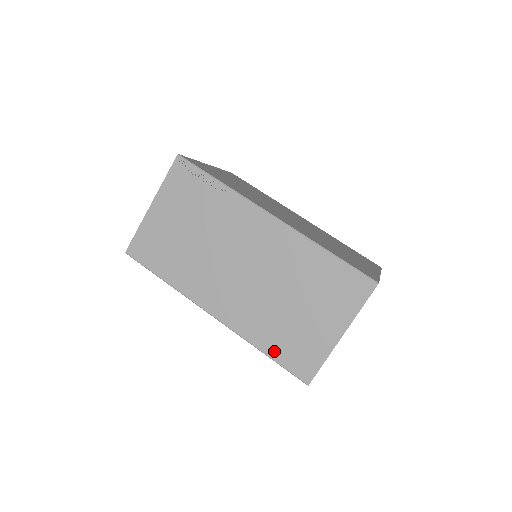
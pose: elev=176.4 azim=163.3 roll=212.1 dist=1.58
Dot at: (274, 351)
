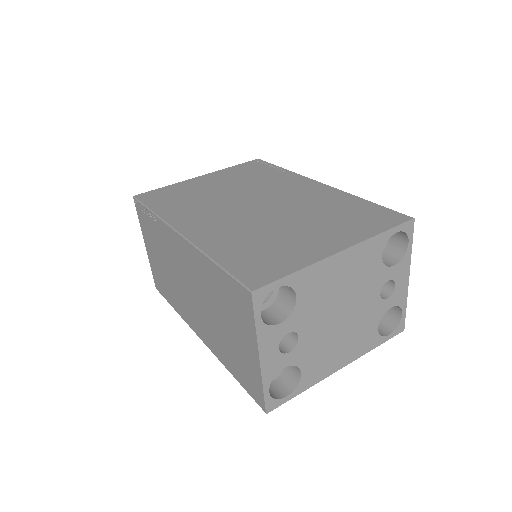
Dot at: (236, 374)
